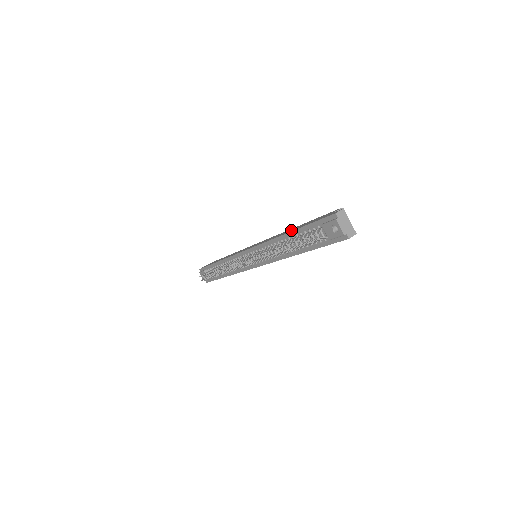
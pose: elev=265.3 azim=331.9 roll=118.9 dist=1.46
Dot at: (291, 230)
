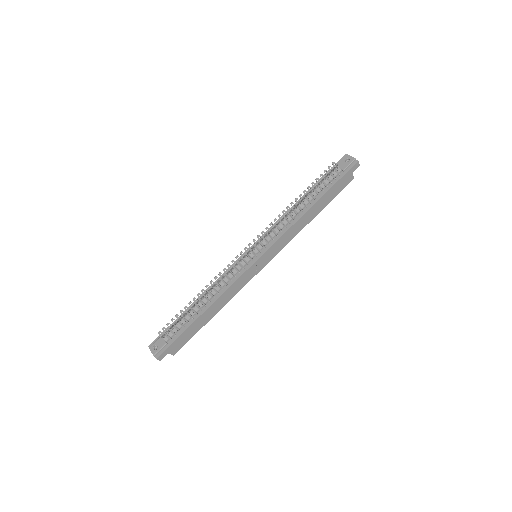
Dot at: occluded
